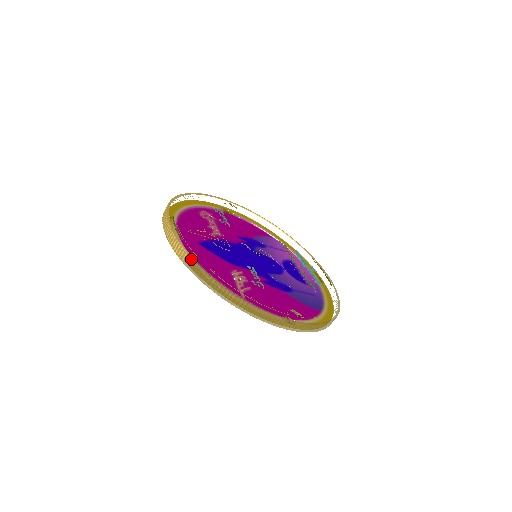
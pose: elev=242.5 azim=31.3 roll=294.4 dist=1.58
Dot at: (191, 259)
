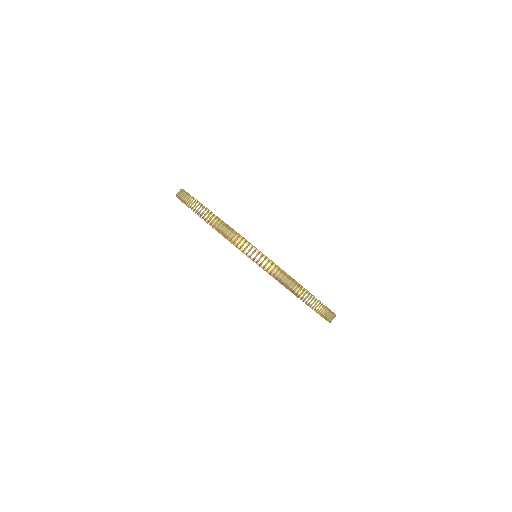
Dot at: occluded
